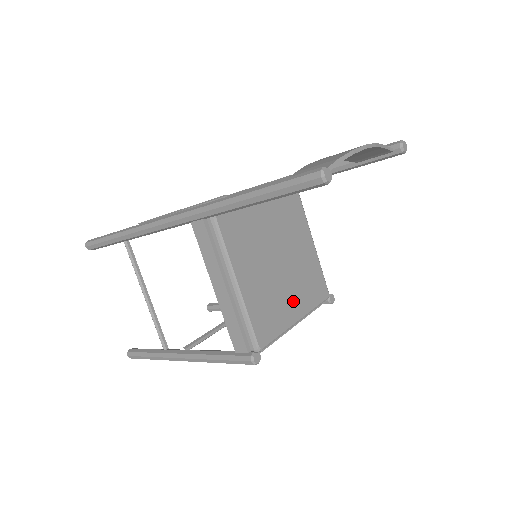
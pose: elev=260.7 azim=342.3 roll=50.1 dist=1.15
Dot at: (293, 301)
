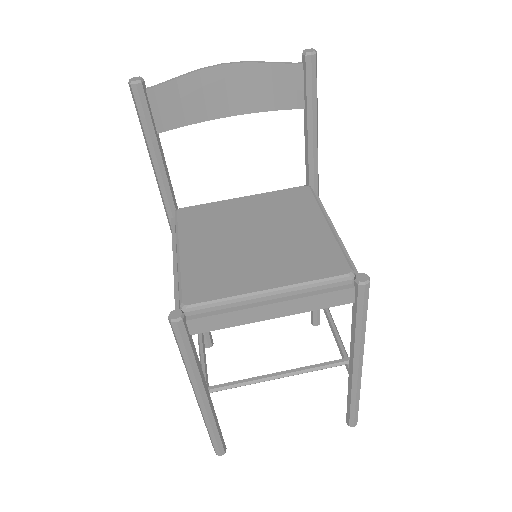
Dot at: (265, 271)
